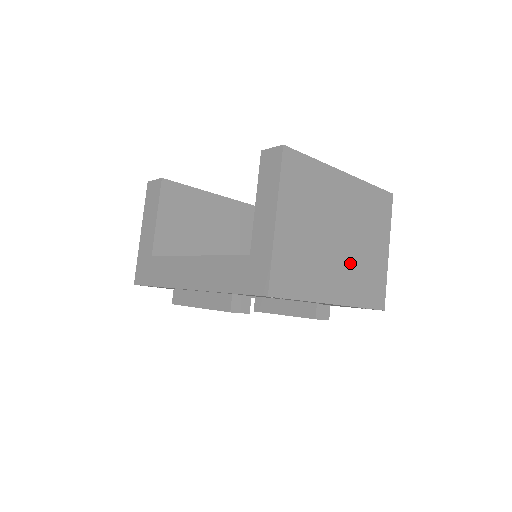
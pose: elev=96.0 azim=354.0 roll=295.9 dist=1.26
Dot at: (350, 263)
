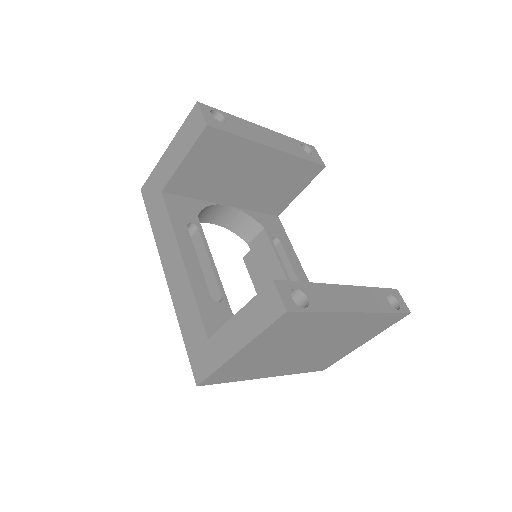
Dot at: (308, 357)
